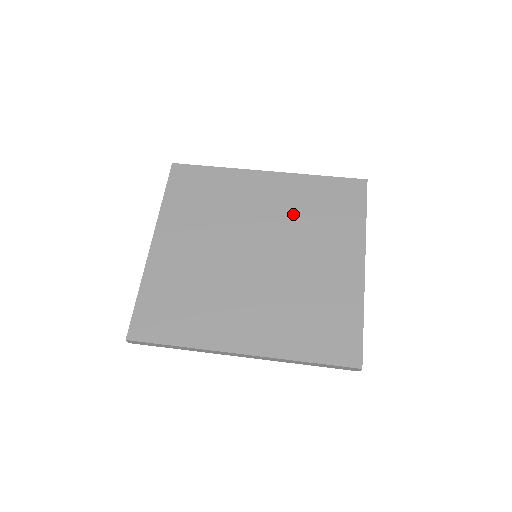
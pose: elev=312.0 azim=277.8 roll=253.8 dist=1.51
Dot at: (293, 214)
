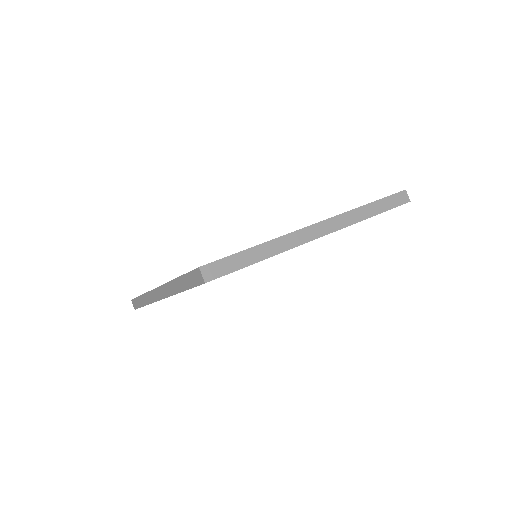
Dot at: occluded
